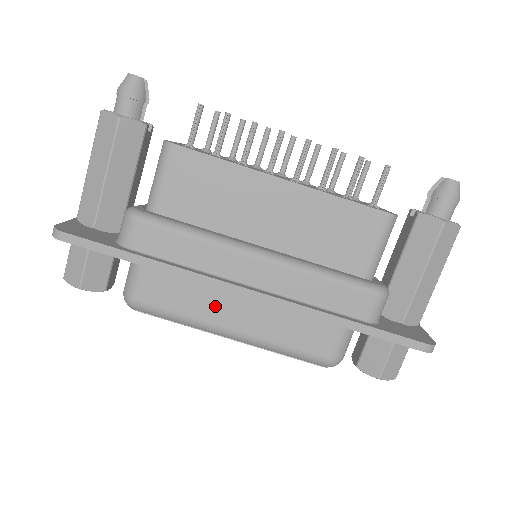
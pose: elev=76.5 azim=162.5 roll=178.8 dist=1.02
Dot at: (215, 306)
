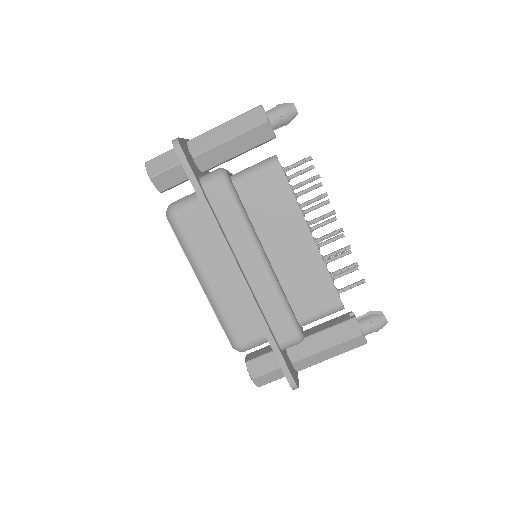
Dot at: (212, 261)
